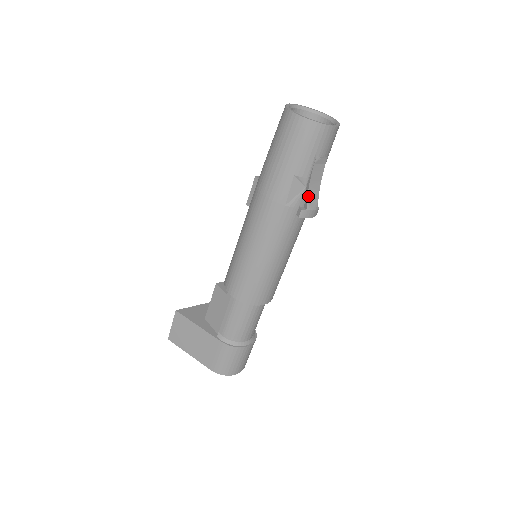
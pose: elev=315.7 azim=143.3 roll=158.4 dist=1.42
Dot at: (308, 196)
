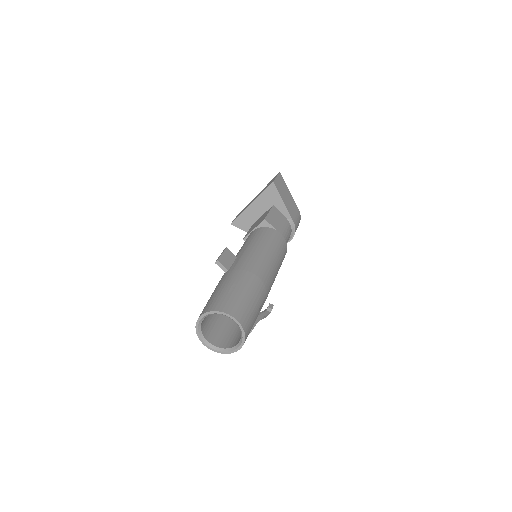
Dot at: occluded
